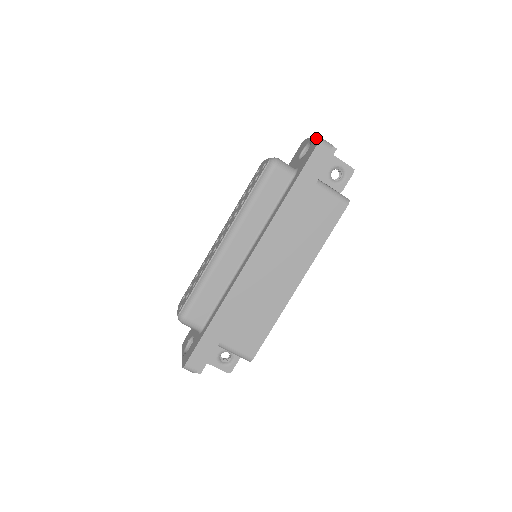
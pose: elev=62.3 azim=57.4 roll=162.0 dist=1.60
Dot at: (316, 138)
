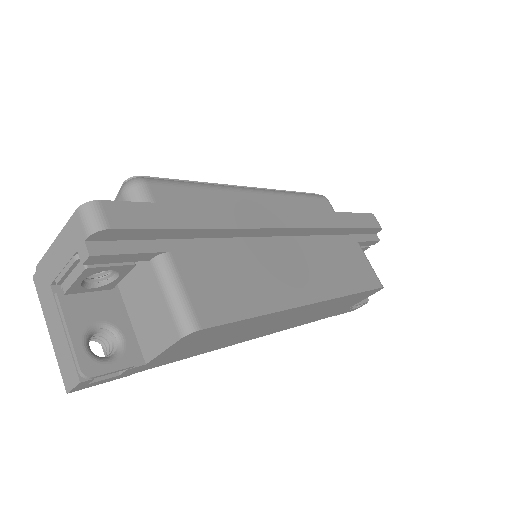
Dot at: occluded
